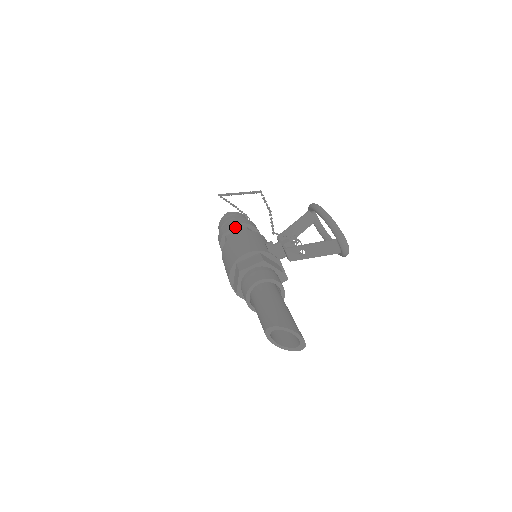
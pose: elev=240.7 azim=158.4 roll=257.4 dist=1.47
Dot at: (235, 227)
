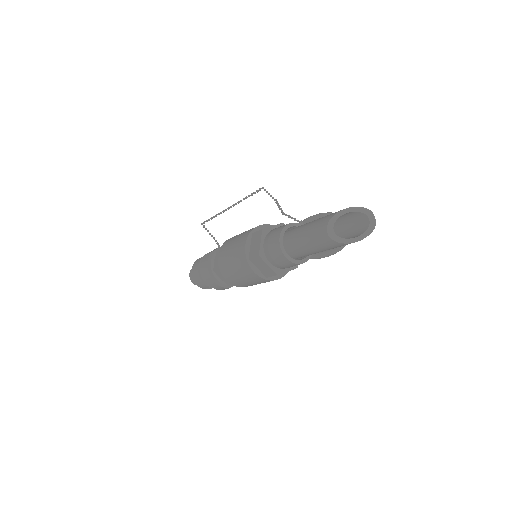
Dot at: occluded
